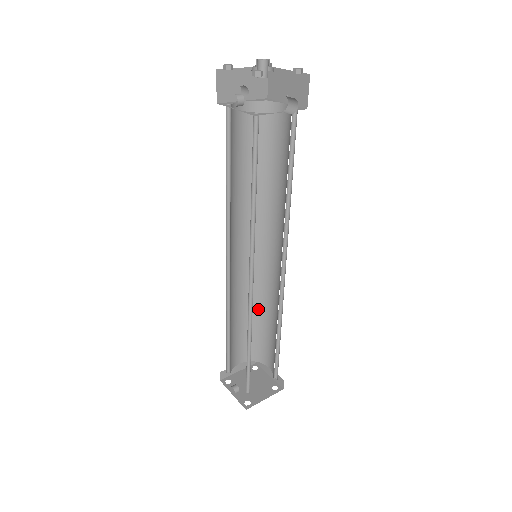
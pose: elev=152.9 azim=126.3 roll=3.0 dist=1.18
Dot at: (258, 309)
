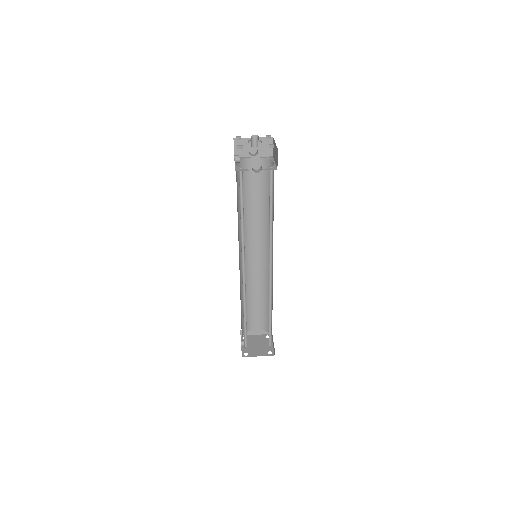
Dot at: (267, 294)
